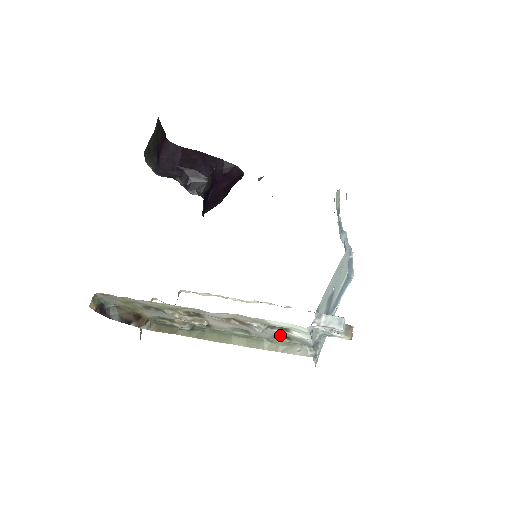
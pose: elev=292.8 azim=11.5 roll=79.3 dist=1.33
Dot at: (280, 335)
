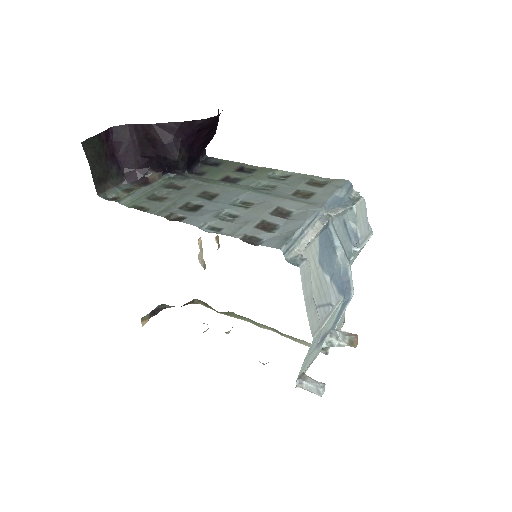
Dot at: occluded
